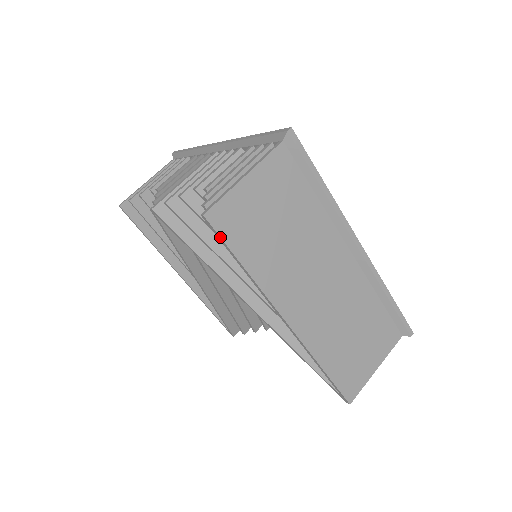
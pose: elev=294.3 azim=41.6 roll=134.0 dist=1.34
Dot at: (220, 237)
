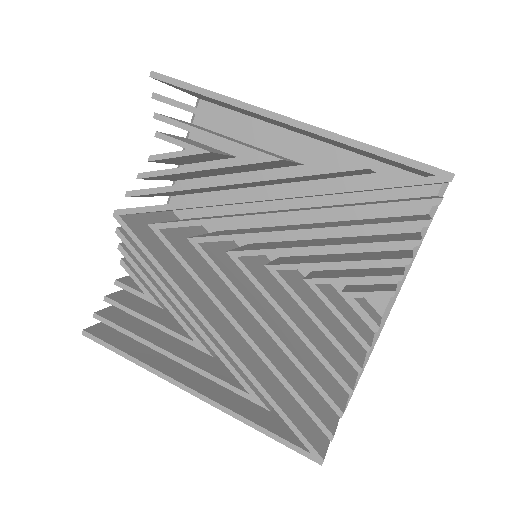
Dot at: (174, 79)
